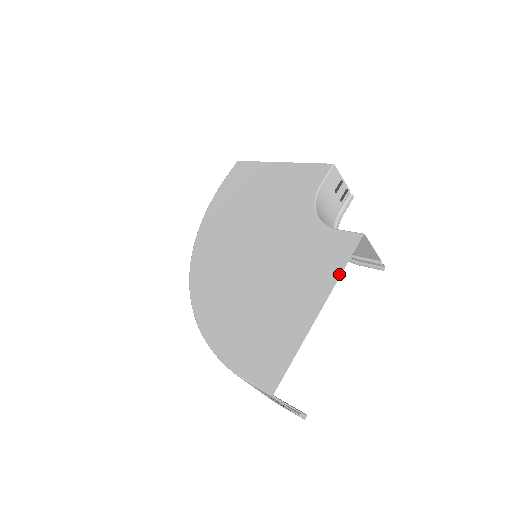
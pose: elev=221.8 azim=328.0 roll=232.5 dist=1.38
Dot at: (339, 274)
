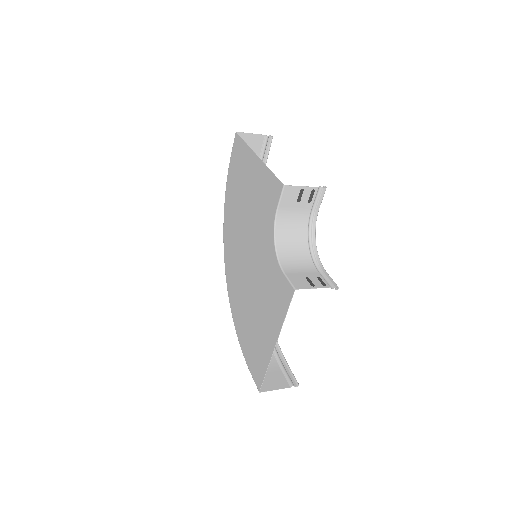
Dot at: (283, 321)
